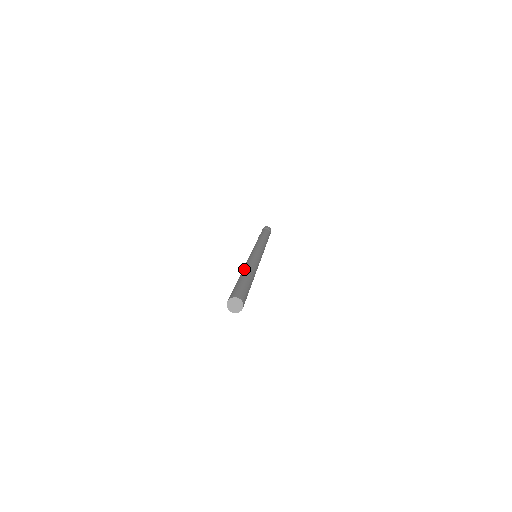
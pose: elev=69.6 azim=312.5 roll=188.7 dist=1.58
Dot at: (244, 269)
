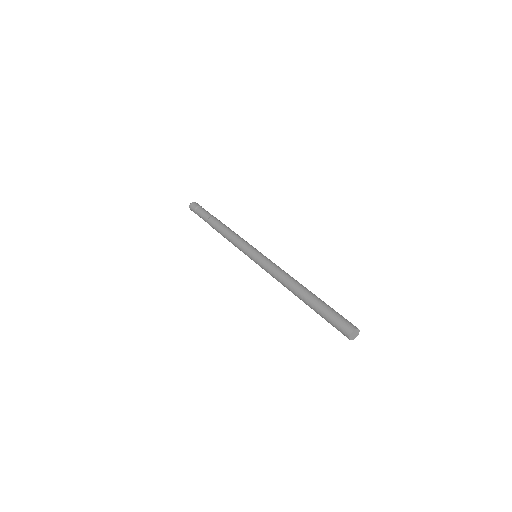
Dot at: (293, 291)
